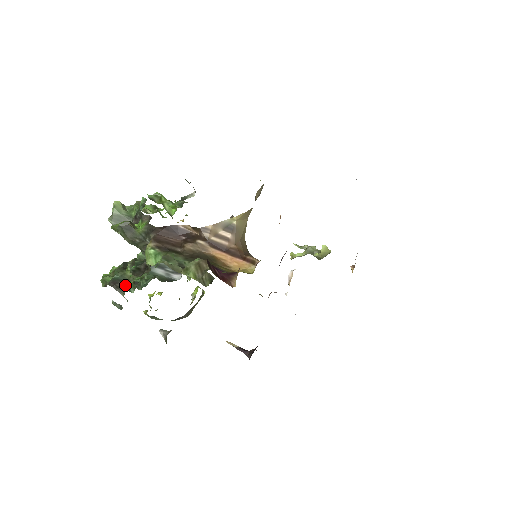
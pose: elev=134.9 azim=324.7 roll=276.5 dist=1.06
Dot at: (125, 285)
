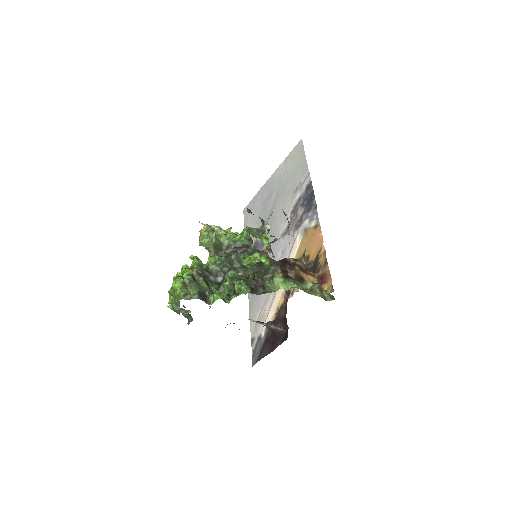
Dot at: (221, 298)
